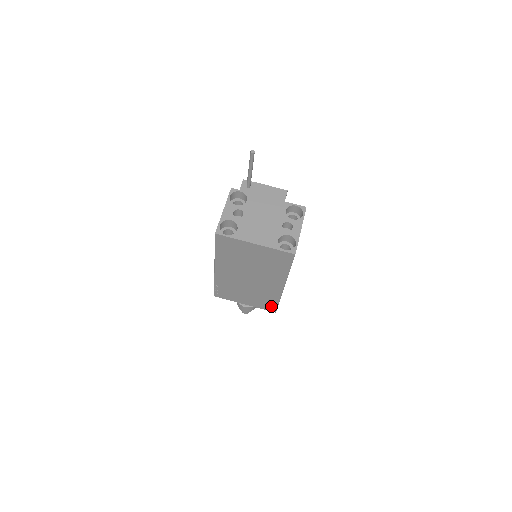
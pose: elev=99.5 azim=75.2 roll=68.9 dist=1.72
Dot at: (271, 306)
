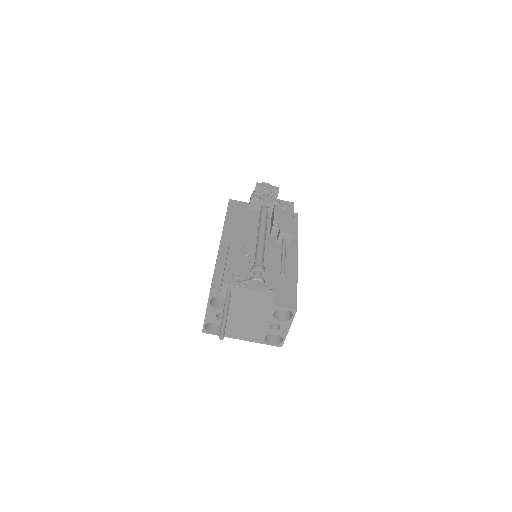
Dot at: occluded
